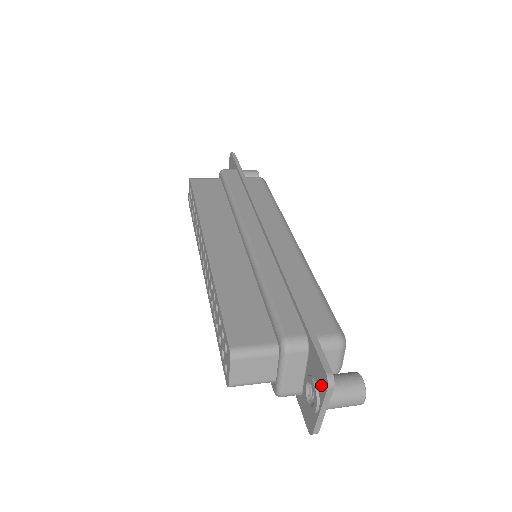
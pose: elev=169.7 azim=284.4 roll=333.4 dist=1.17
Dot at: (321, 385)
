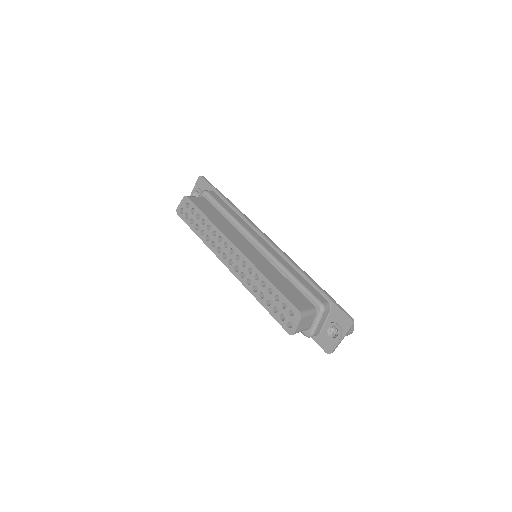
Dot at: (345, 325)
